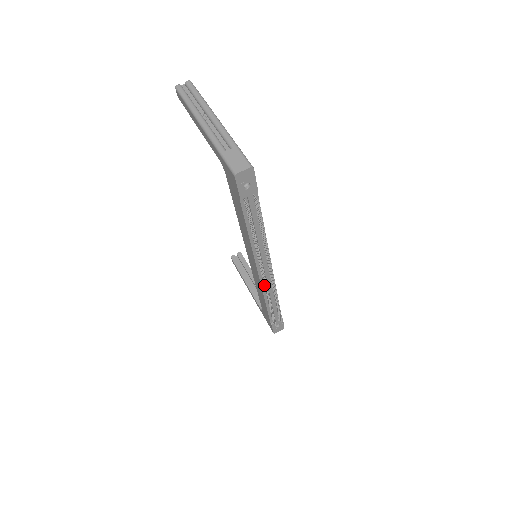
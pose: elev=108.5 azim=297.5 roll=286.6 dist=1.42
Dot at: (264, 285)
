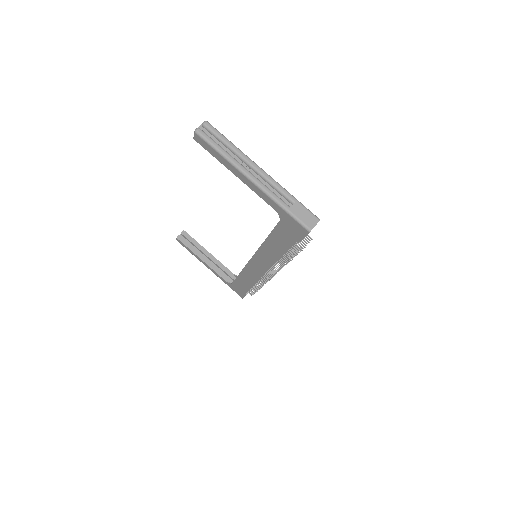
Dot at: occluded
